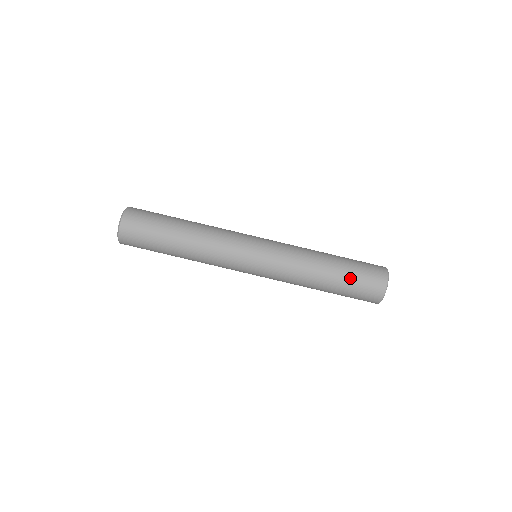
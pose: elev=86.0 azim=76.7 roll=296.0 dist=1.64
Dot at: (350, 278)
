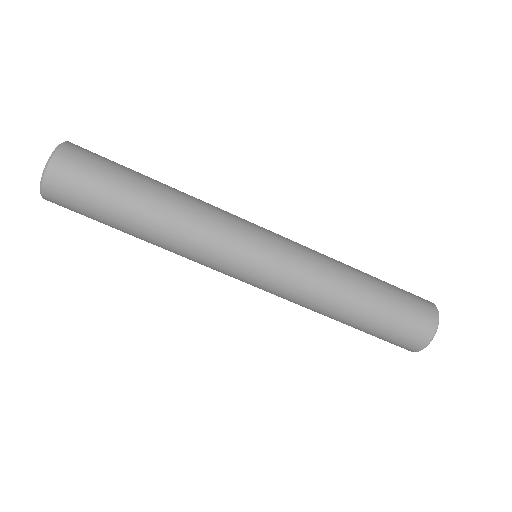
Dot at: (372, 333)
